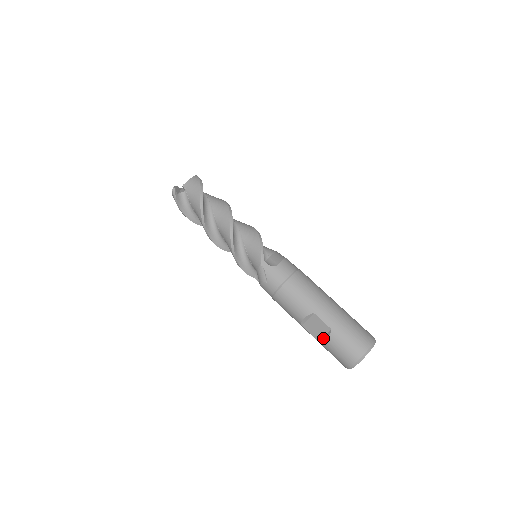
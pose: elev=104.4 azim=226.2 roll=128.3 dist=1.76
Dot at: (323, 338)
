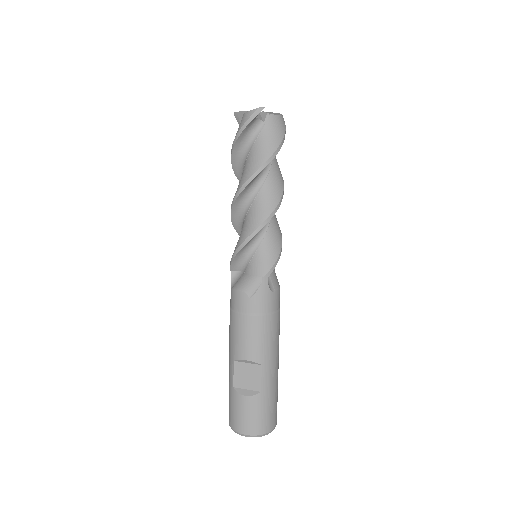
Dot at: (243, 390)
